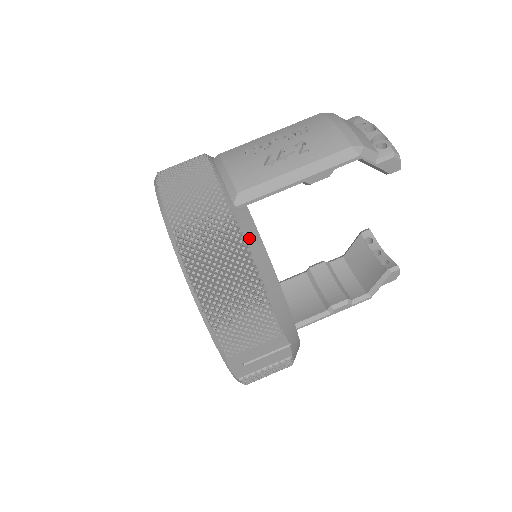
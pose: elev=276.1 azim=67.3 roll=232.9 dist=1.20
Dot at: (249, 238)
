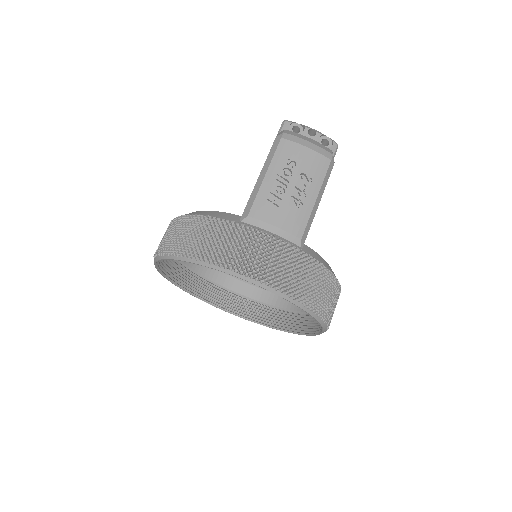
Dot at: (321, 261)
